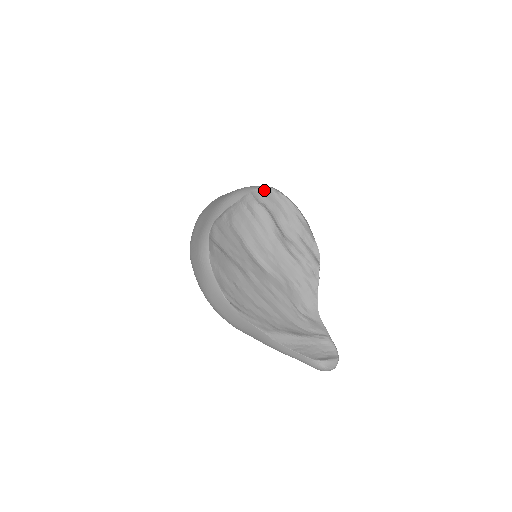
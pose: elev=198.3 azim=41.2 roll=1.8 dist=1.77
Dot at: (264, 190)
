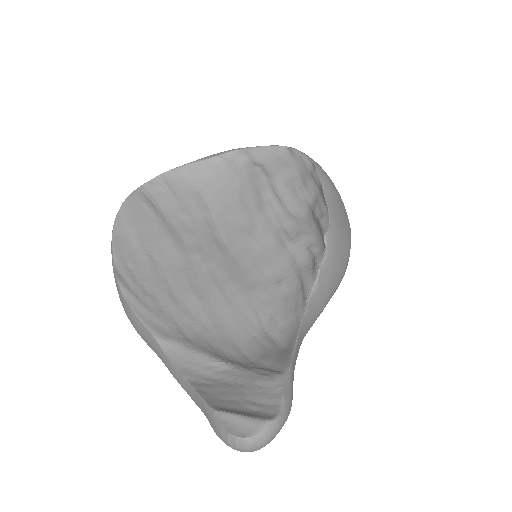
Dot at: (270, 148)
